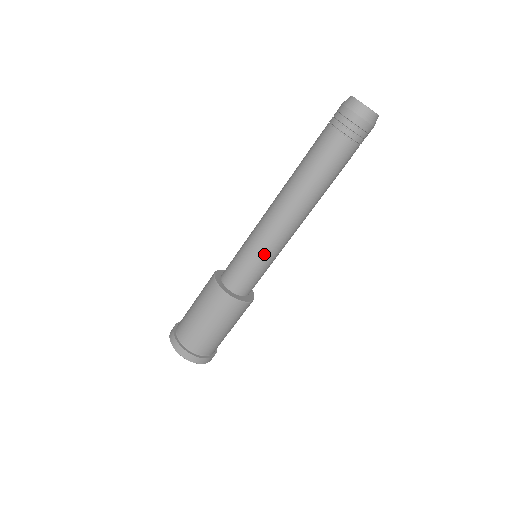
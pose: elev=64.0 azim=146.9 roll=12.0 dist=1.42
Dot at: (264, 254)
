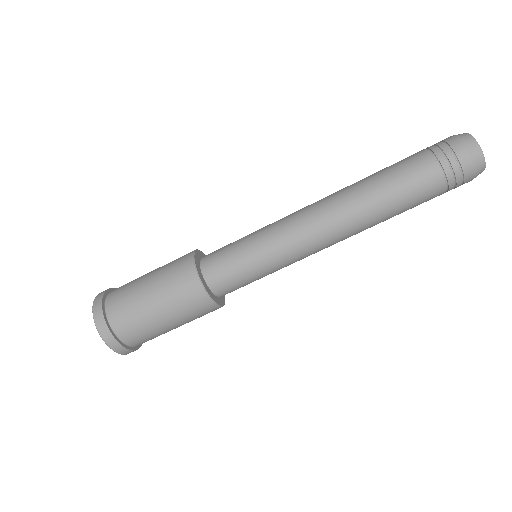
Dot at: (276, 264)
